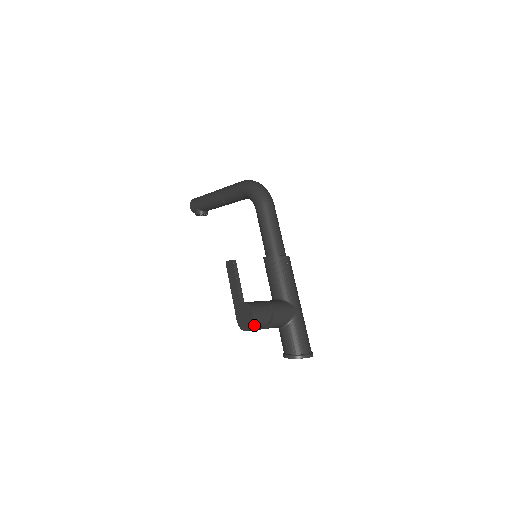
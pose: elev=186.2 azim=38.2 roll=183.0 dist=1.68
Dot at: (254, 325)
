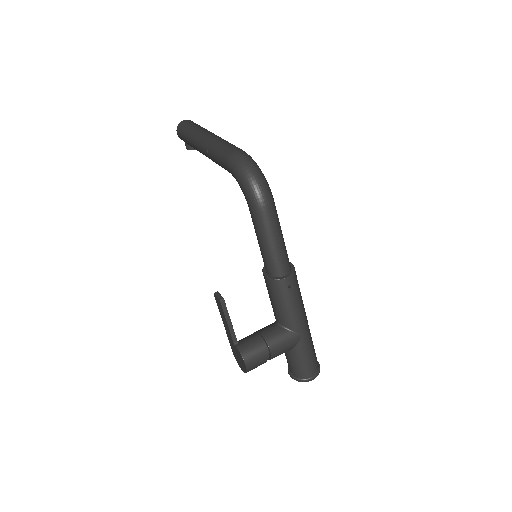
Dot at: occluded
